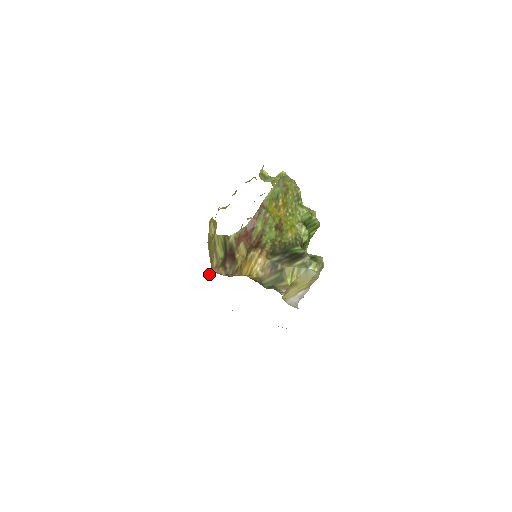
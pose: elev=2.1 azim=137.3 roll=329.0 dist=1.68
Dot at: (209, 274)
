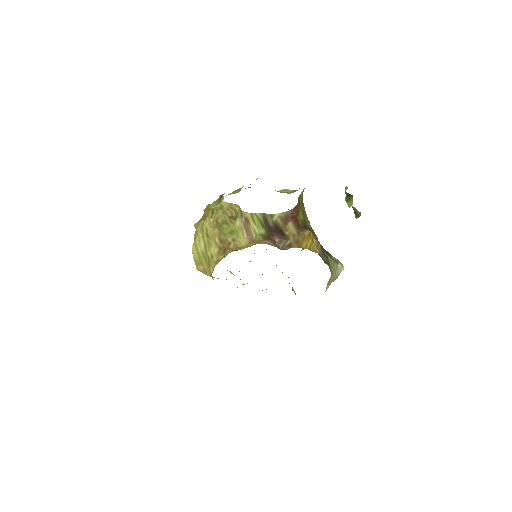
Dot at: occluded
